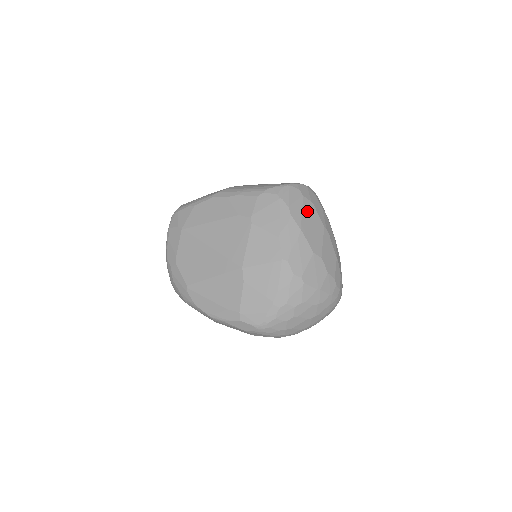
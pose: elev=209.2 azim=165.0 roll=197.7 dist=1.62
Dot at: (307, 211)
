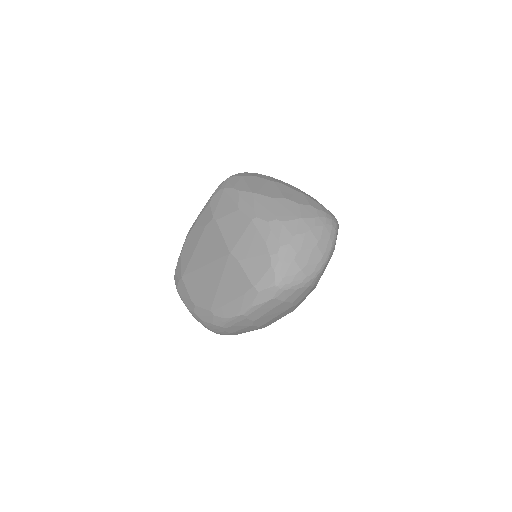
Dot at: (251, 182)
